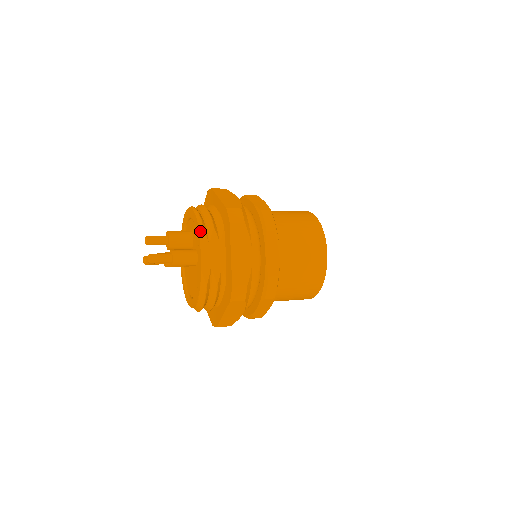
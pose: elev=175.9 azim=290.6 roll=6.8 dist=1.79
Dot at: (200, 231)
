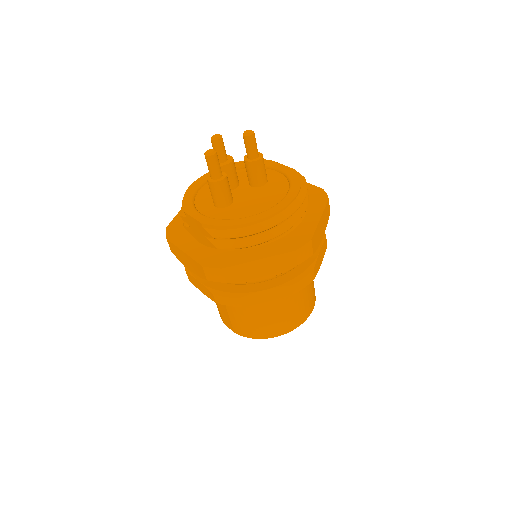
Dot at: occluded
